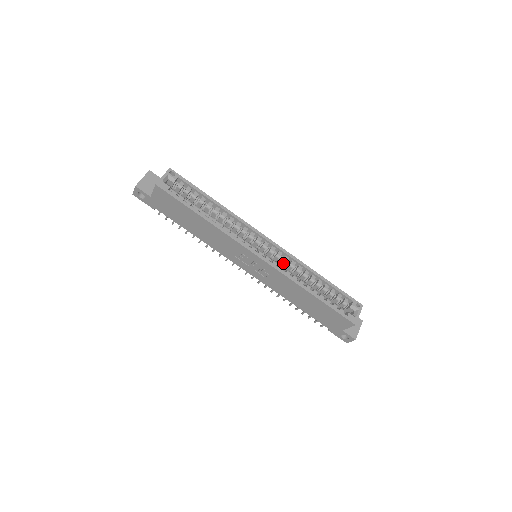
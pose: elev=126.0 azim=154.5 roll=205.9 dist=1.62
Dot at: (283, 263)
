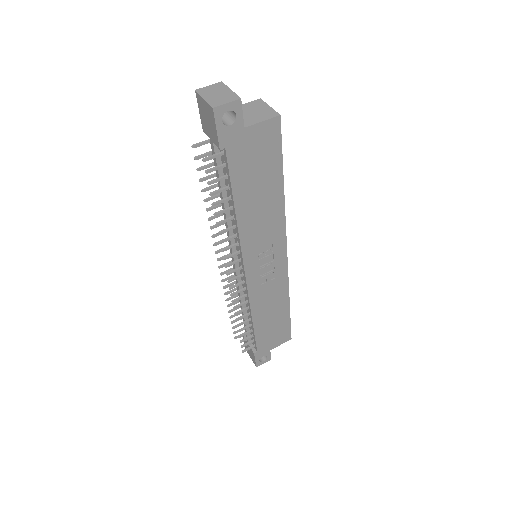
Dot at: occluded
